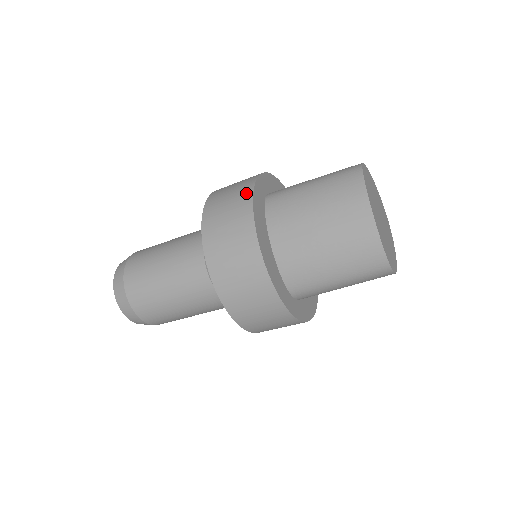
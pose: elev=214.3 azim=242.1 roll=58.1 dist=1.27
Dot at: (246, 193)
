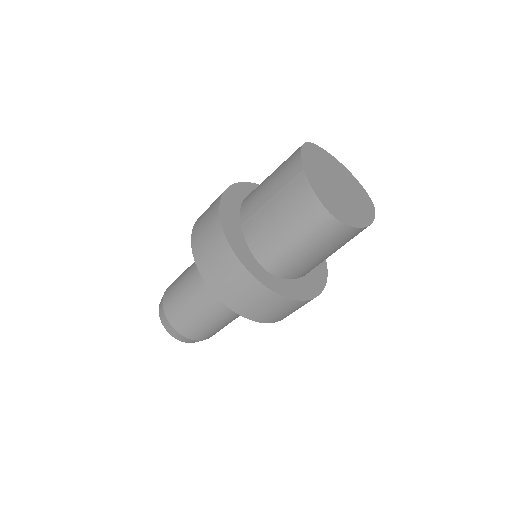
Dot at: occluded
